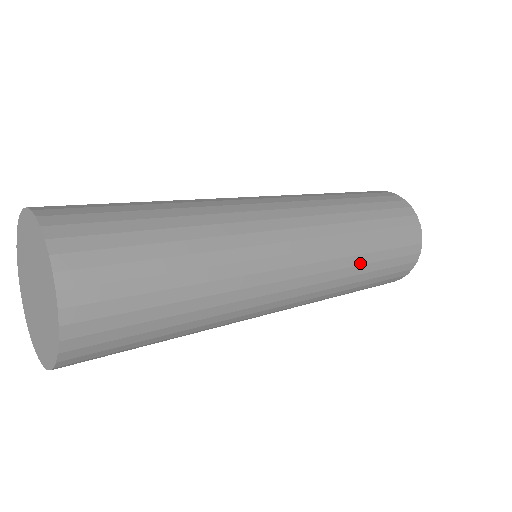
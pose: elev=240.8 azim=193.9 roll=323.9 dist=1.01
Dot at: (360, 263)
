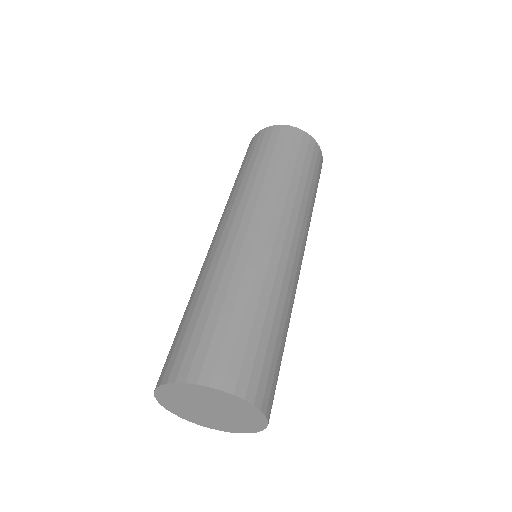
Dot at: (310, 202)
